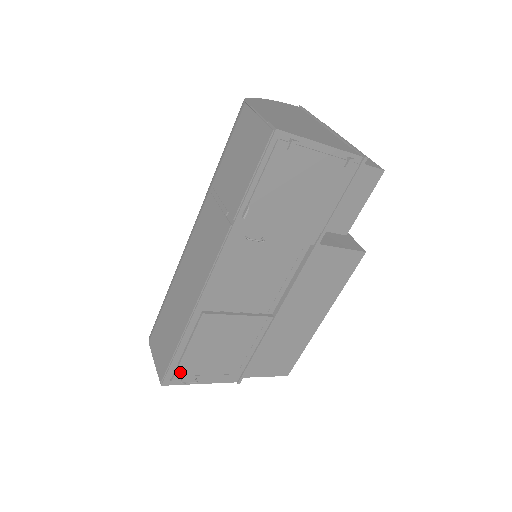
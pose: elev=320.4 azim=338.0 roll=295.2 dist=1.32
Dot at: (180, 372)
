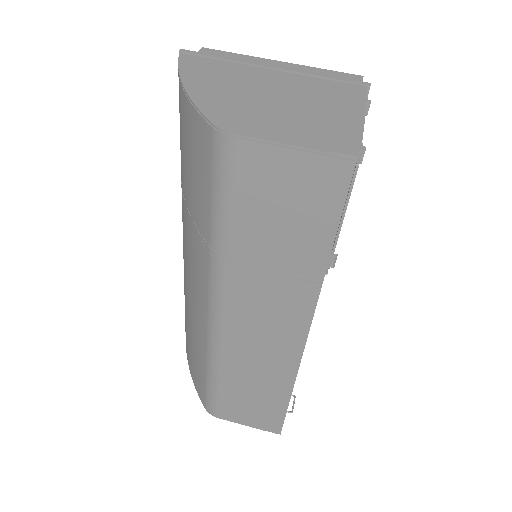
Dot at: occluded
